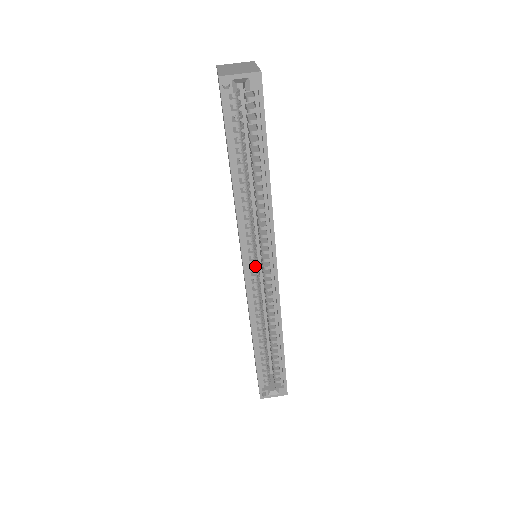
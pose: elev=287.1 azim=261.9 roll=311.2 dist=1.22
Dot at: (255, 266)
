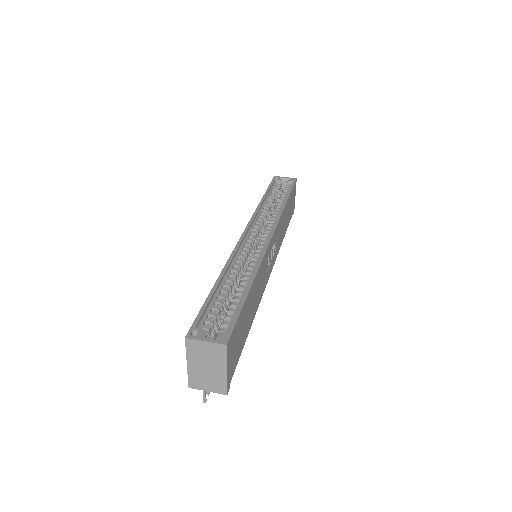
Dot at: (254, 238)
